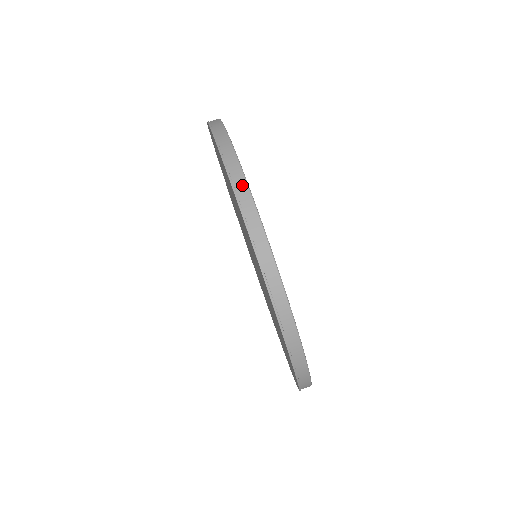
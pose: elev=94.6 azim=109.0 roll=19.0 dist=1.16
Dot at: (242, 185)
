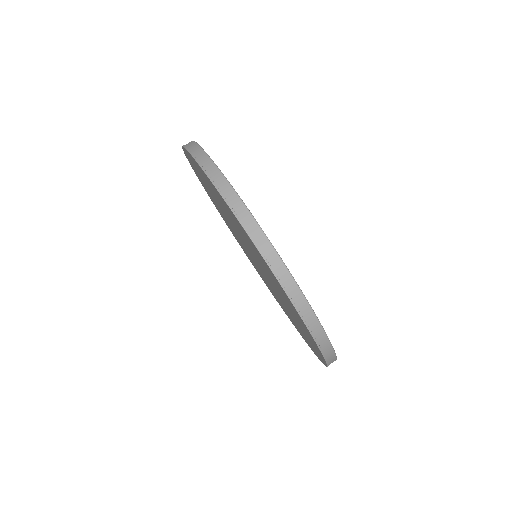
Dot at: (243, 211)
